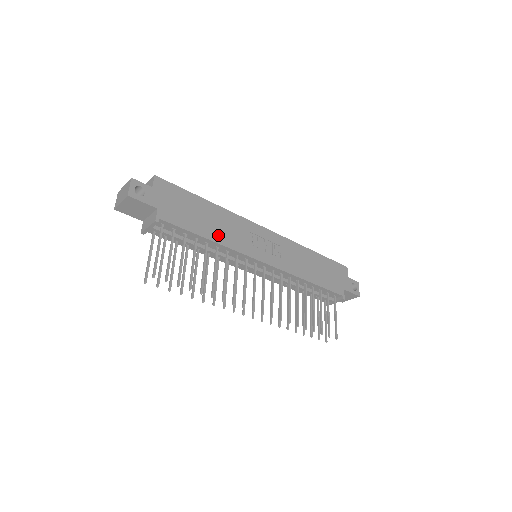
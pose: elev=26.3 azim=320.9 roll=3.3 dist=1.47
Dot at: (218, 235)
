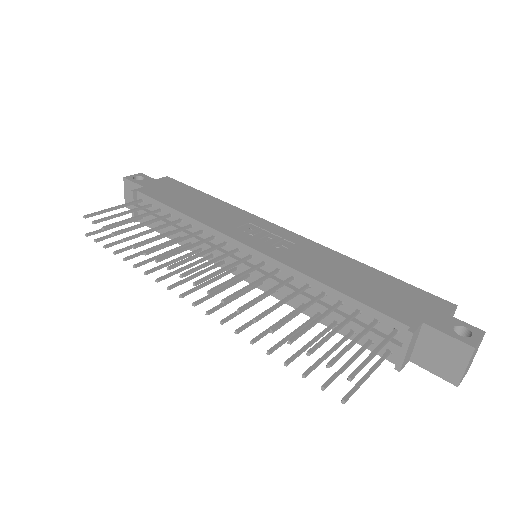
Dot at: (196, 213)
